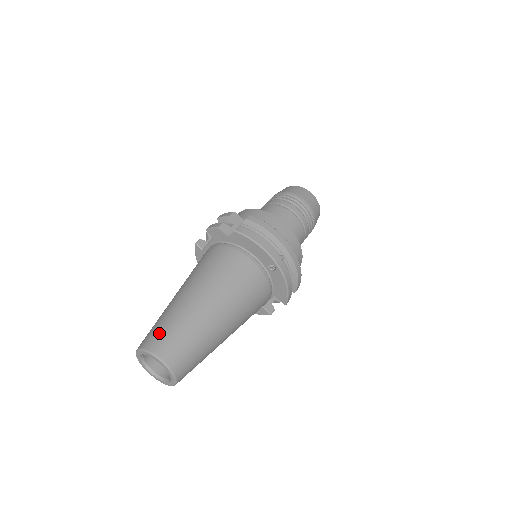
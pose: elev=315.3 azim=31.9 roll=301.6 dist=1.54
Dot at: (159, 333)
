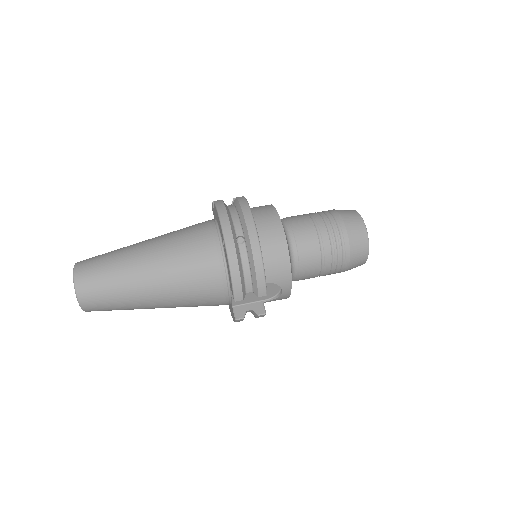
Dot at: (96, 256)
